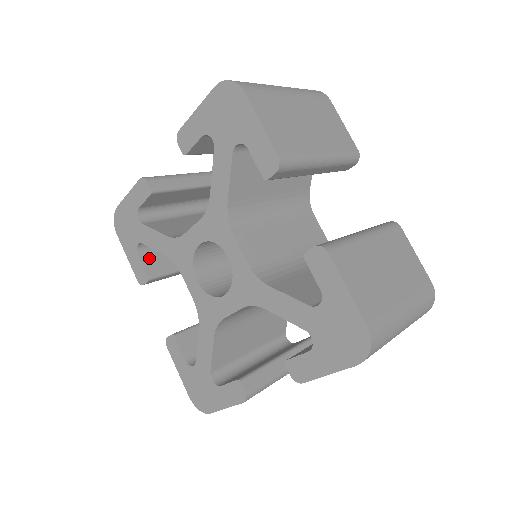
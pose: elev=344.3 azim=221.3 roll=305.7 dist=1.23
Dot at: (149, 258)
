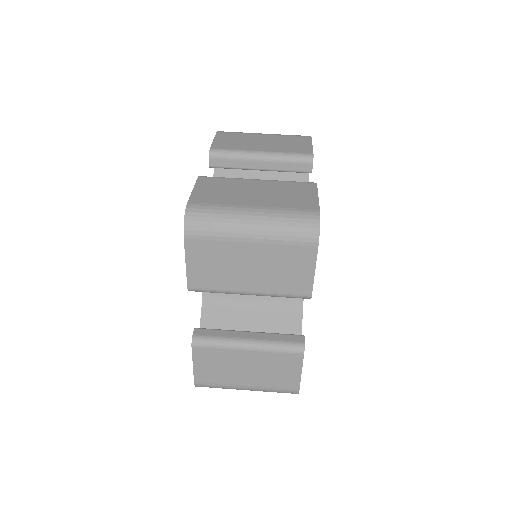
Dot at: occluded
